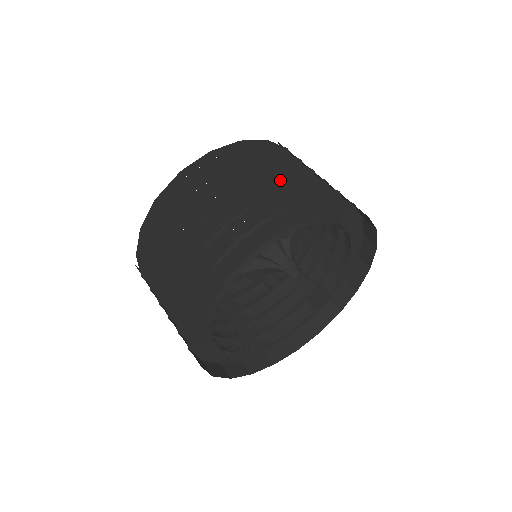
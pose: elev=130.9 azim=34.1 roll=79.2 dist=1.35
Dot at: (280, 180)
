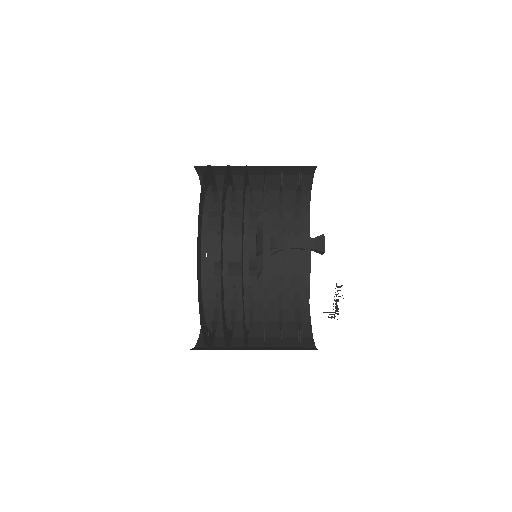
Dot at: occluded
